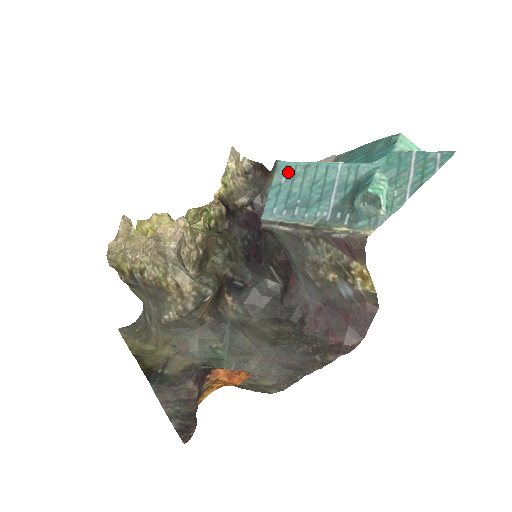
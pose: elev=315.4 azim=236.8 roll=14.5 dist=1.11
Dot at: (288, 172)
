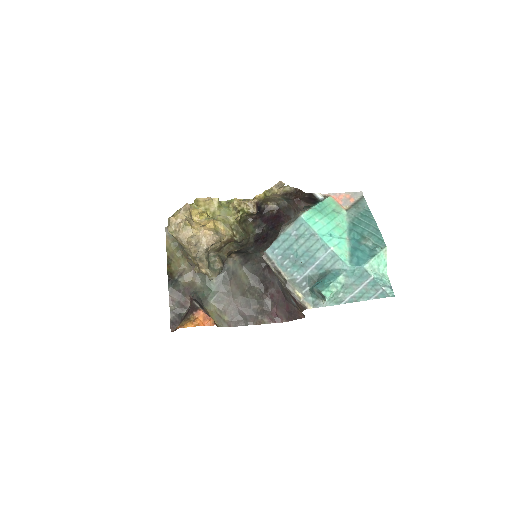
Dot at: (300, 230)
